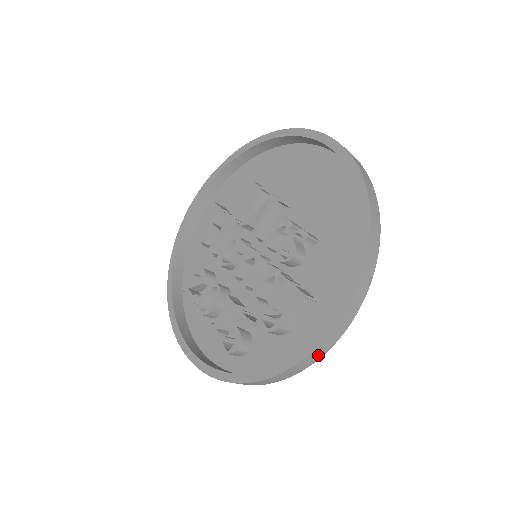
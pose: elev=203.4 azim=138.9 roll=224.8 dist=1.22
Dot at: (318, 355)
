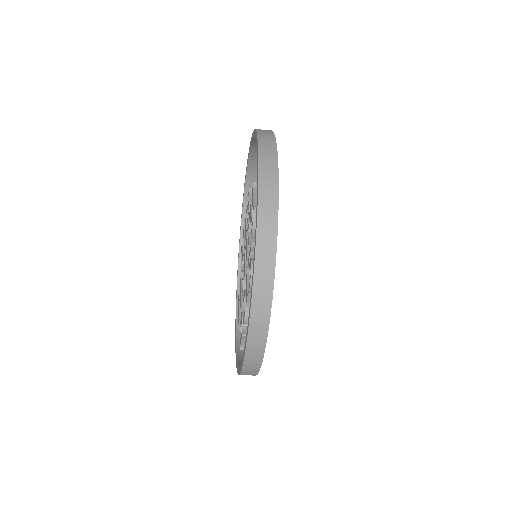
Dot at: (271, 168)
